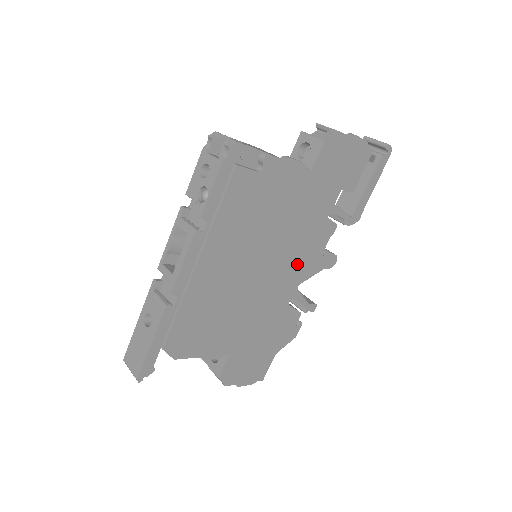
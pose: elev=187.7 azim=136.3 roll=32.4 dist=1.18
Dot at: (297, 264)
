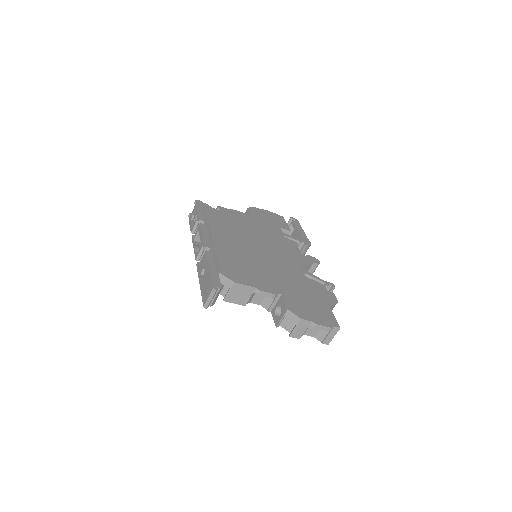
Dot at: (286, 255)
